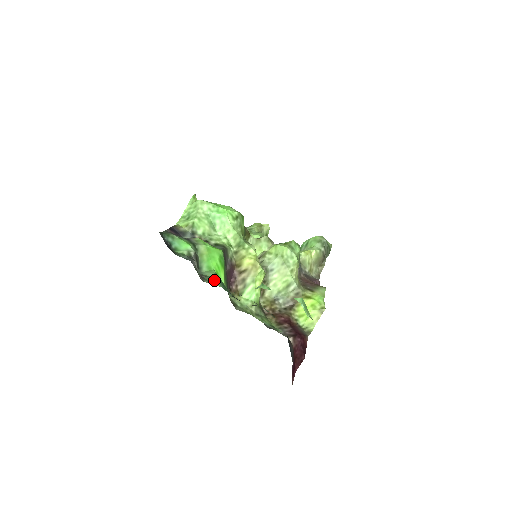
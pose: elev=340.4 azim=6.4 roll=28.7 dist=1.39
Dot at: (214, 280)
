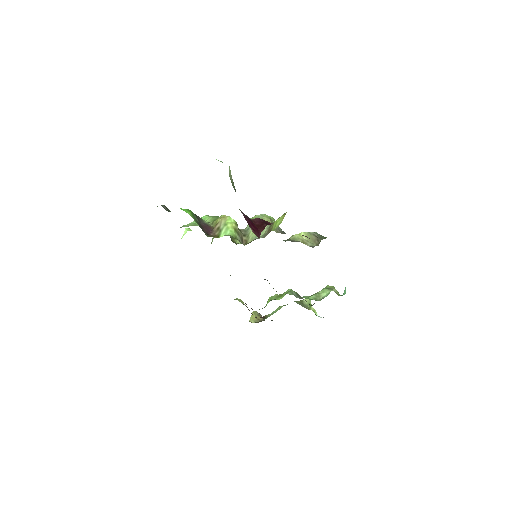
Dot at: occluded
